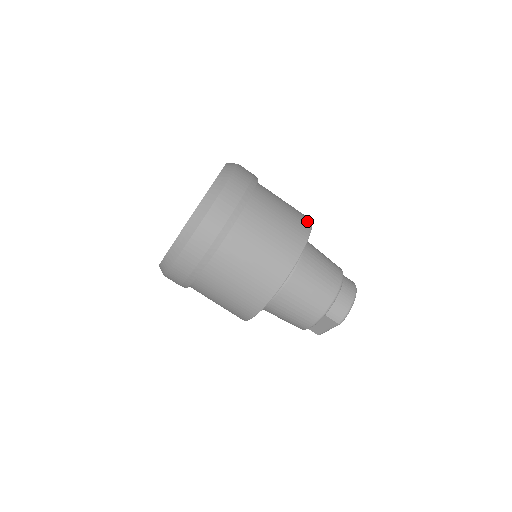
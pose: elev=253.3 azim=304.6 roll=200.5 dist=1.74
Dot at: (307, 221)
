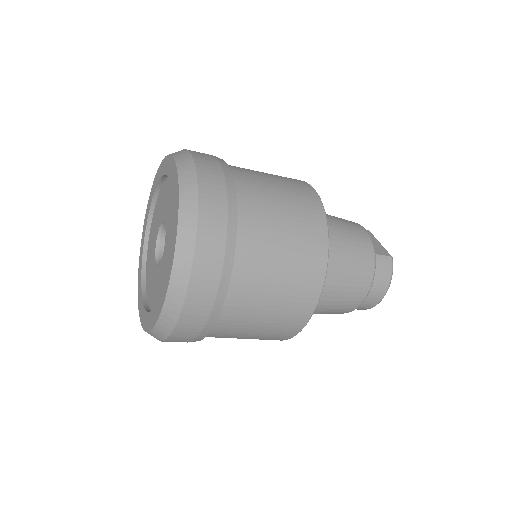
Dot at: (318, 274)
